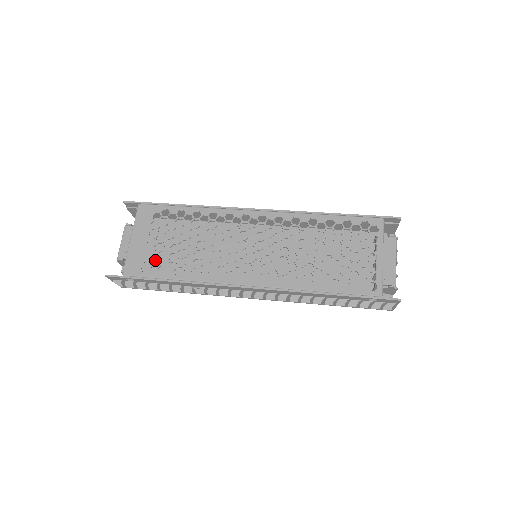
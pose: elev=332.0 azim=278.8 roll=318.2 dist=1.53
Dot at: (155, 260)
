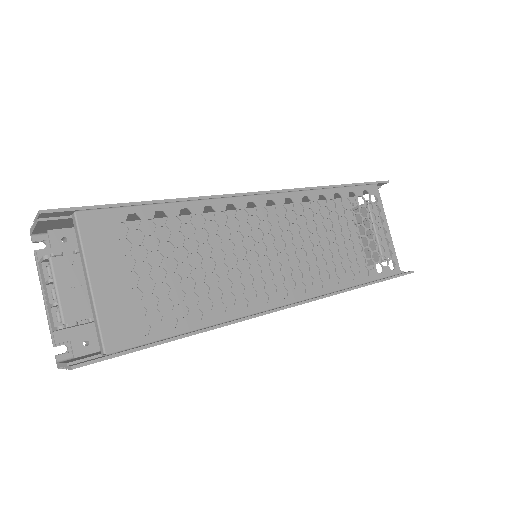
Dot at: (152, 309)
